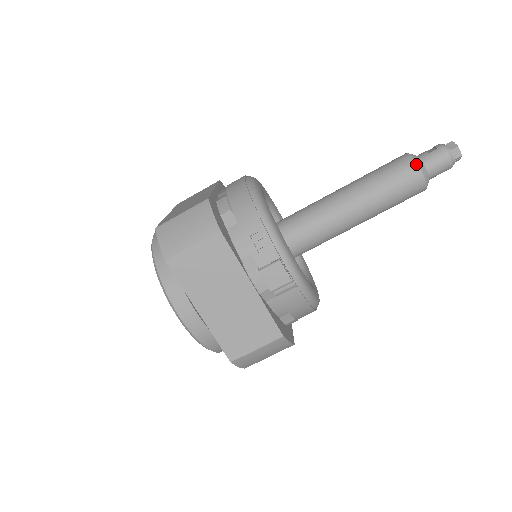
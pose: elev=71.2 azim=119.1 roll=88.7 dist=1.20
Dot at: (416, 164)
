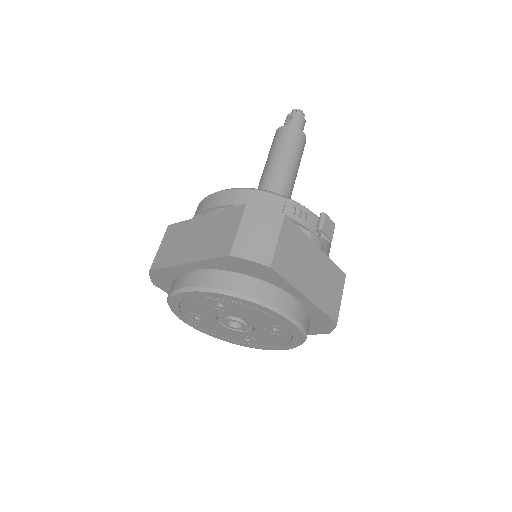
Dot at: (297, 128)
